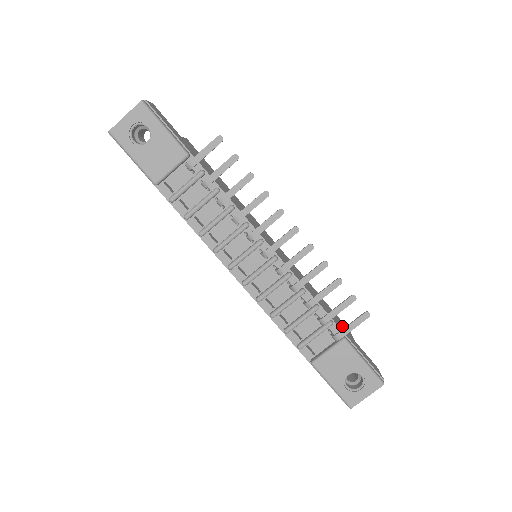
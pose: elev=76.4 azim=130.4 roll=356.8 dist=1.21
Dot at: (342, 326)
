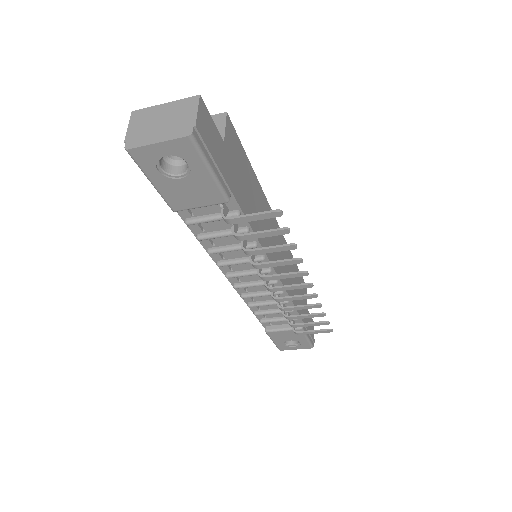
Dot at: (303, 302)
